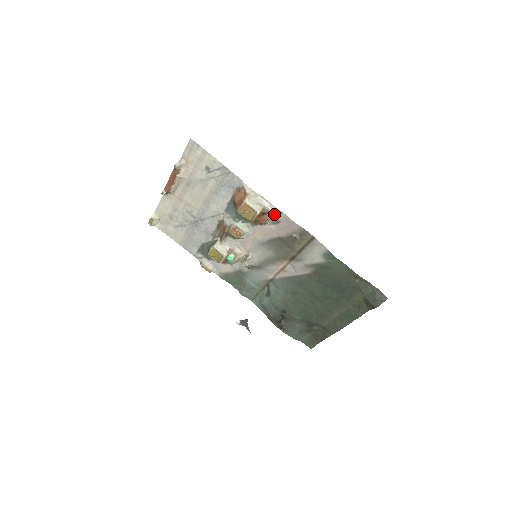
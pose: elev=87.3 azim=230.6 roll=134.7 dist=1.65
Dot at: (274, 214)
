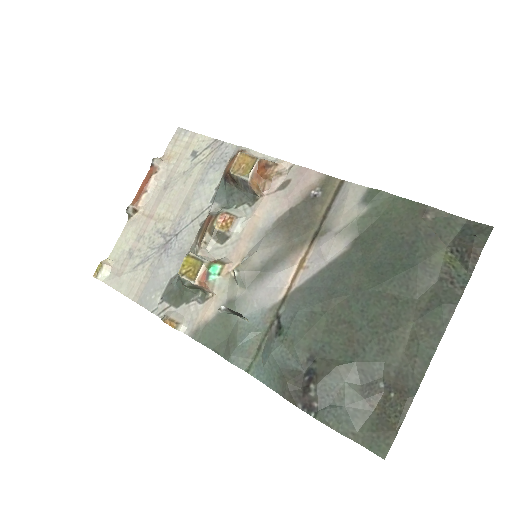
Dot at: (281, 171)
